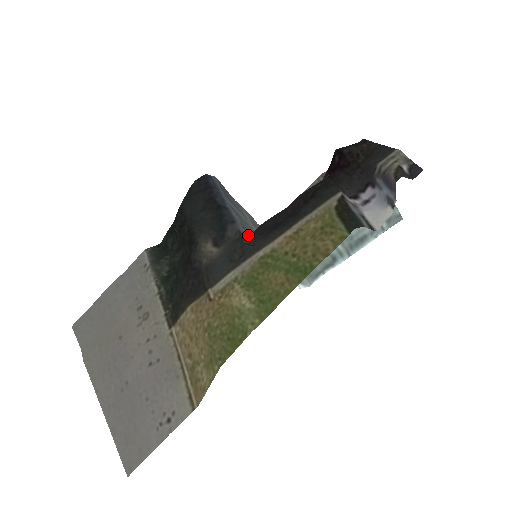
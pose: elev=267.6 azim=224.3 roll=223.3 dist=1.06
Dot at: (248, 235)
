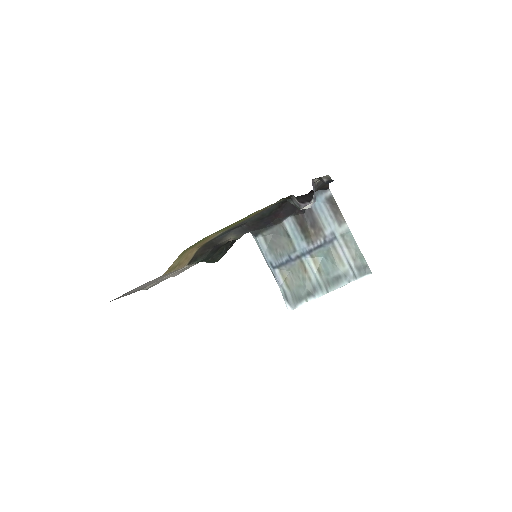
Dot at: (250, 231)
